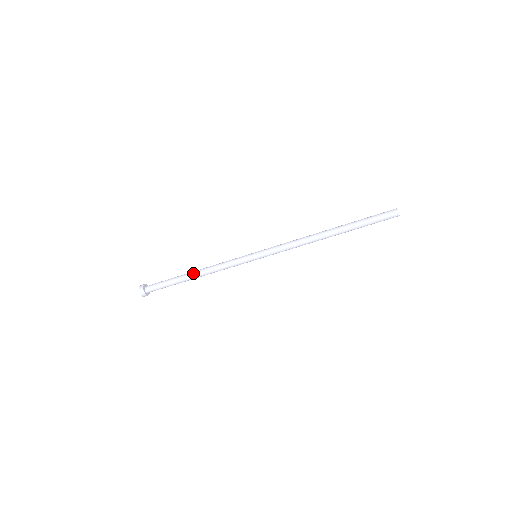
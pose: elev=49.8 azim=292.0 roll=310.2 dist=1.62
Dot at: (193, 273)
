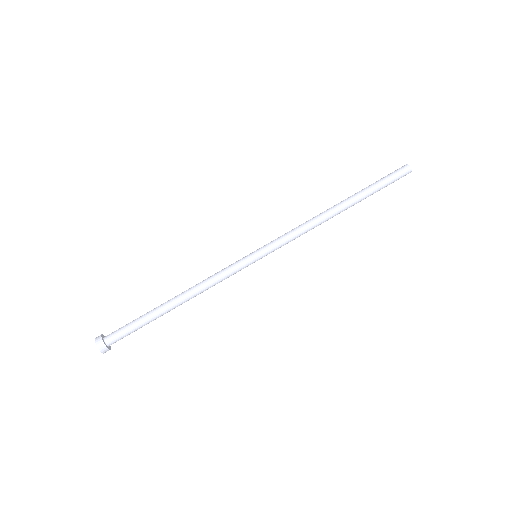
Dot at: (174, 297)
